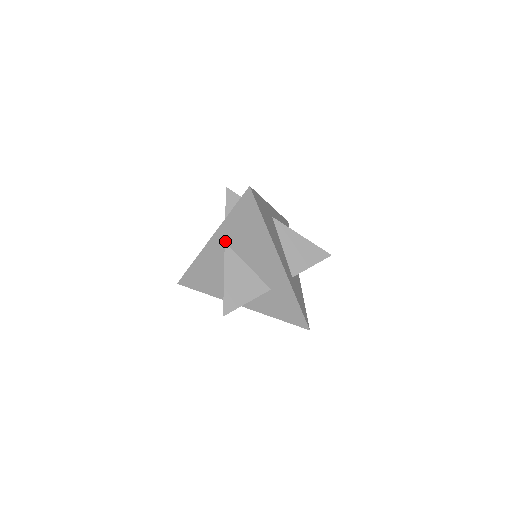
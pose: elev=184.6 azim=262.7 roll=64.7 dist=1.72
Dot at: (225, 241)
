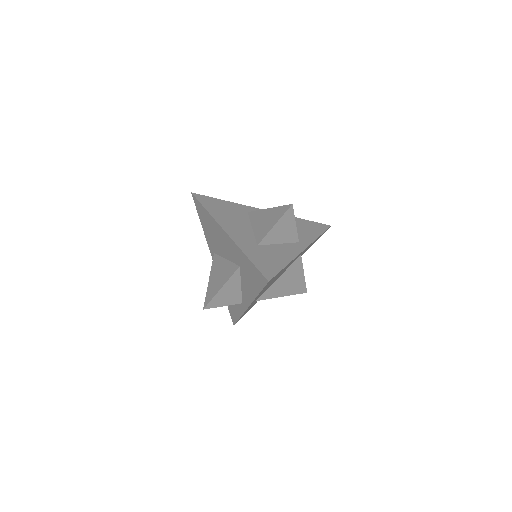
Dot at: (214, 252)
